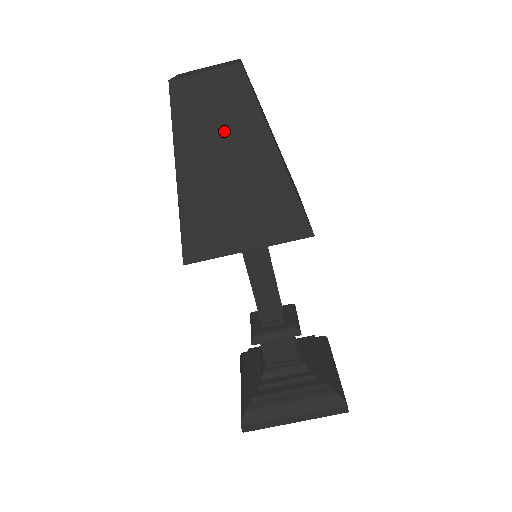
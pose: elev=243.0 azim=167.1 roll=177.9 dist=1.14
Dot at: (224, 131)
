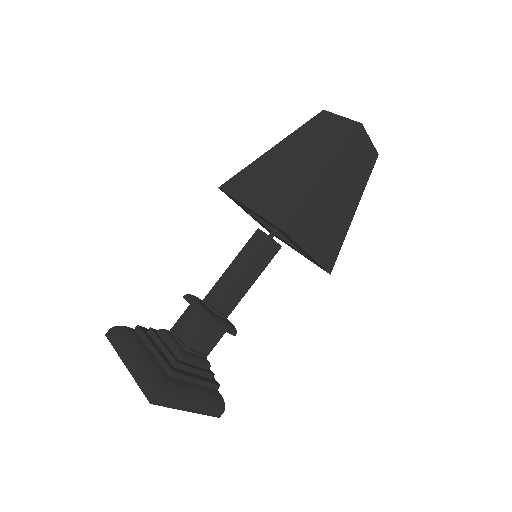
Dot at: (353, 177)
